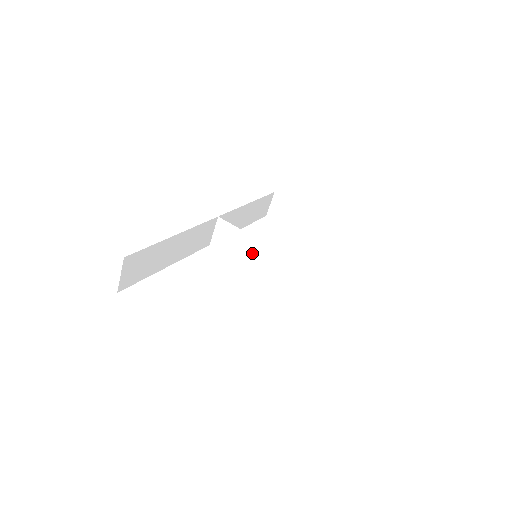
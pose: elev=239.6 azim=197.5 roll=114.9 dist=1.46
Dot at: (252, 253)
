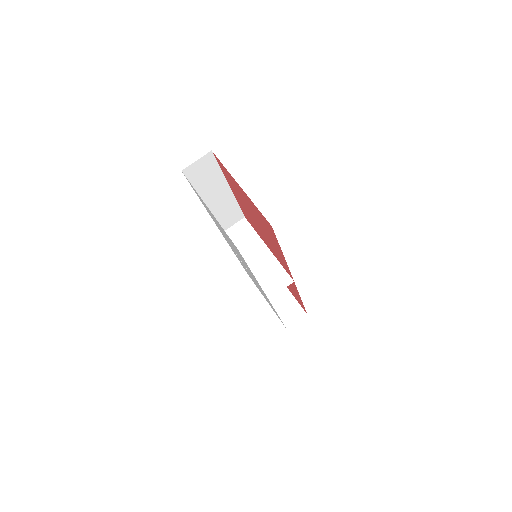
Dot at: (254, 253)
